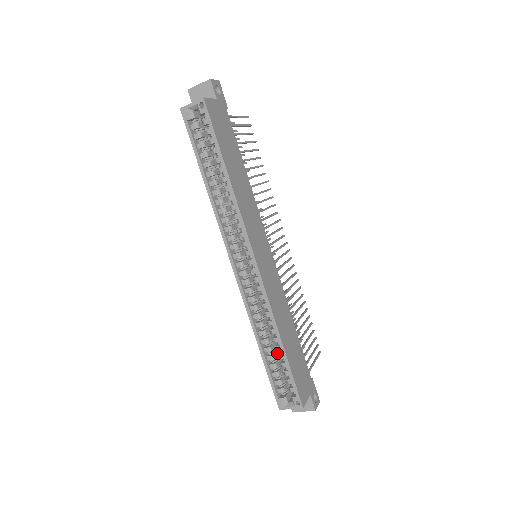
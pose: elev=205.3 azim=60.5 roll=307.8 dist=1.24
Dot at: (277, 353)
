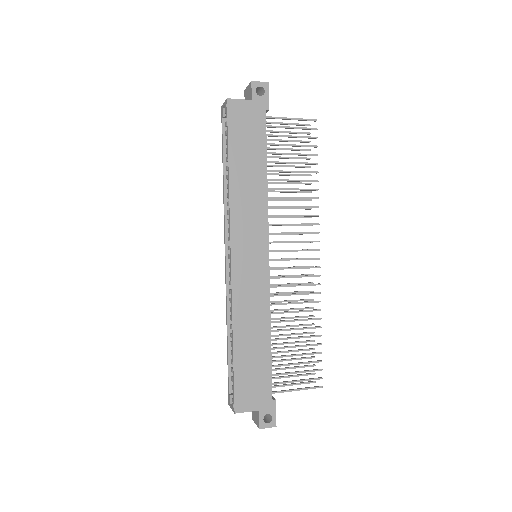
Dot at: occluded
